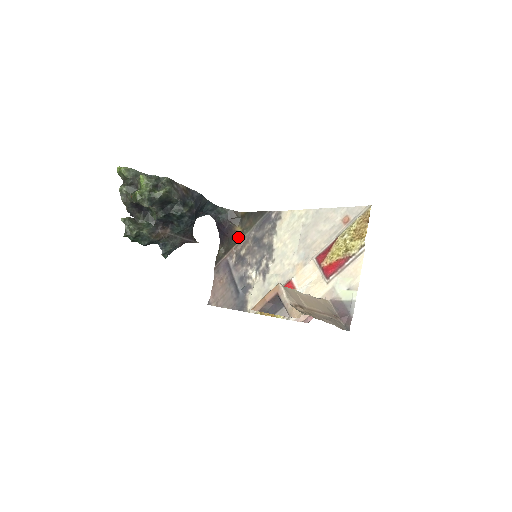
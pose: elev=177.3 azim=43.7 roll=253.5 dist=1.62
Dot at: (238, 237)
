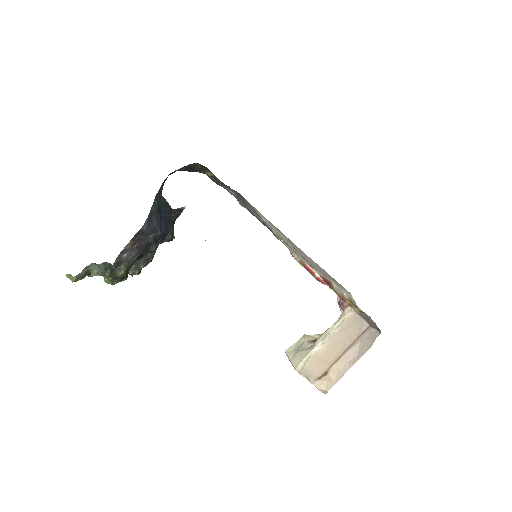
Dot at: occluded
